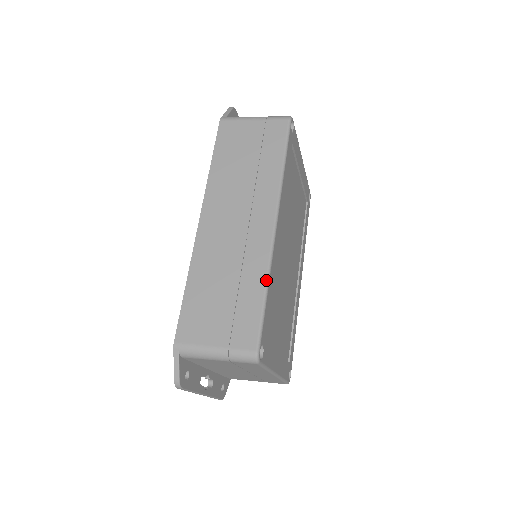
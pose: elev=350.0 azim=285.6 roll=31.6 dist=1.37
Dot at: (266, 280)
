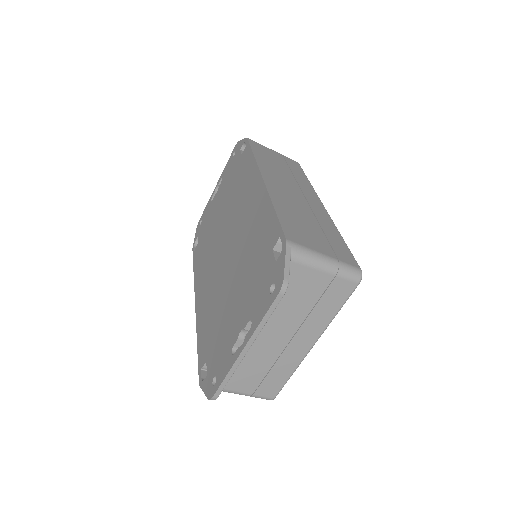
Dot at: occluded
